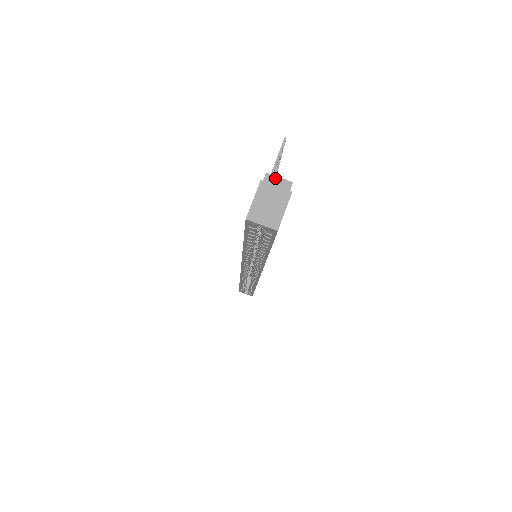
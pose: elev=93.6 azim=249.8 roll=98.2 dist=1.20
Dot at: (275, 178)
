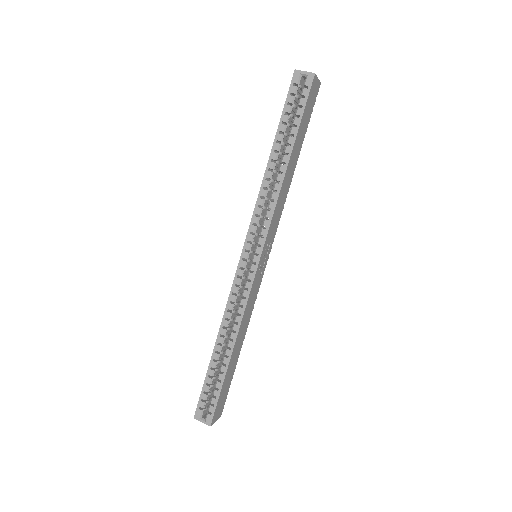
Dot at: occluded
